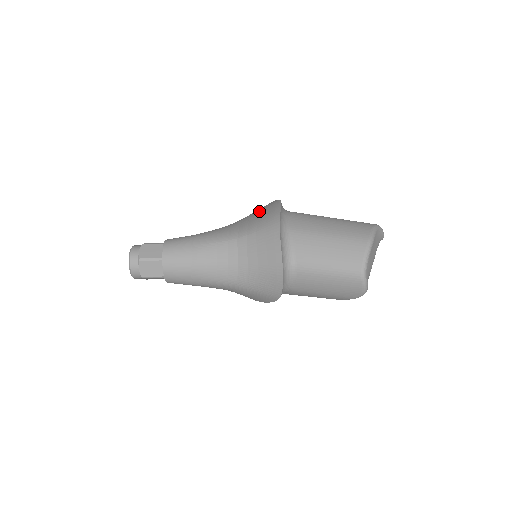
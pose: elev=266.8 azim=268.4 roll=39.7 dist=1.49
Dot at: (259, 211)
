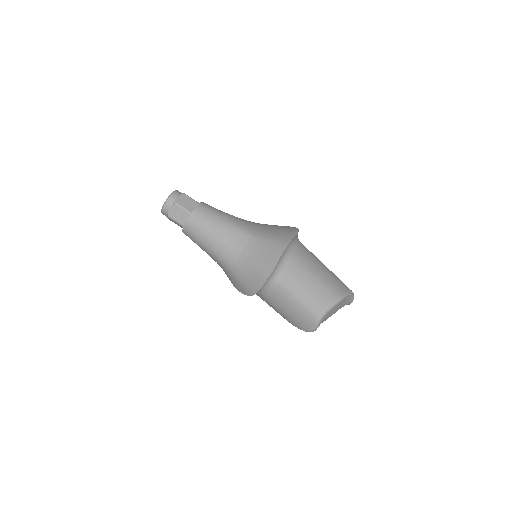
Dot at: (279, 227)
